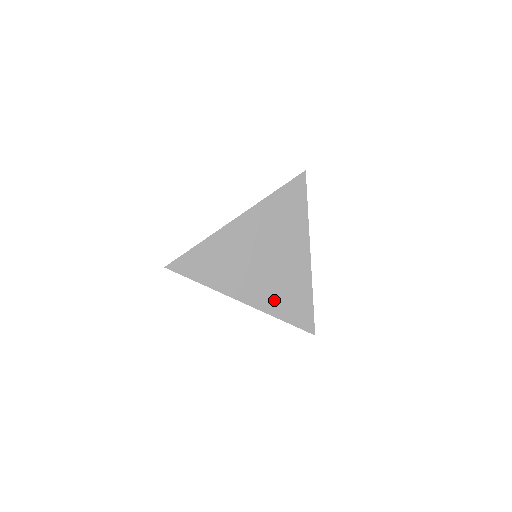
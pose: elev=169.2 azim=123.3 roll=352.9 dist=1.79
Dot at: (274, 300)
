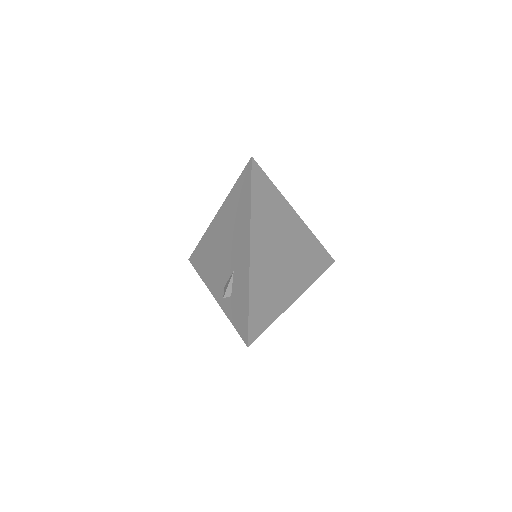
Dot at: (307, 272)
